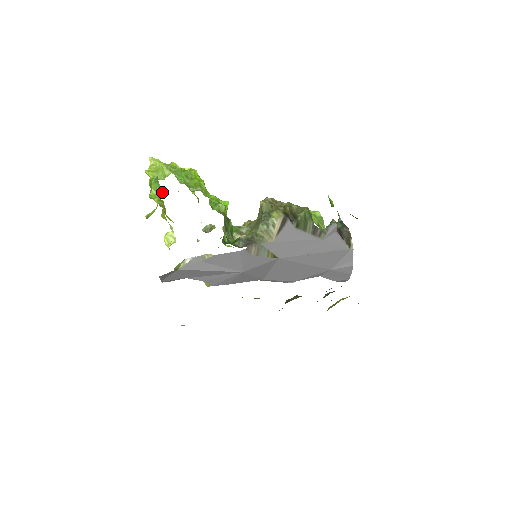
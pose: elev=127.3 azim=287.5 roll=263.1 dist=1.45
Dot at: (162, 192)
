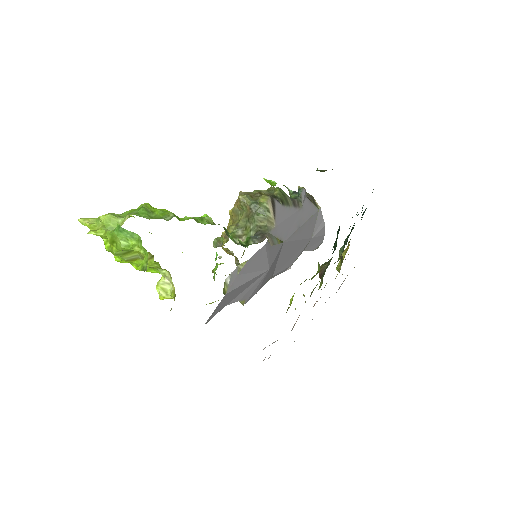
Dot at: (138, 236)
